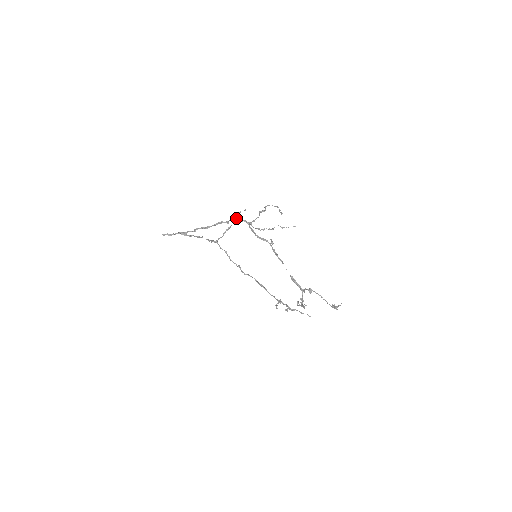
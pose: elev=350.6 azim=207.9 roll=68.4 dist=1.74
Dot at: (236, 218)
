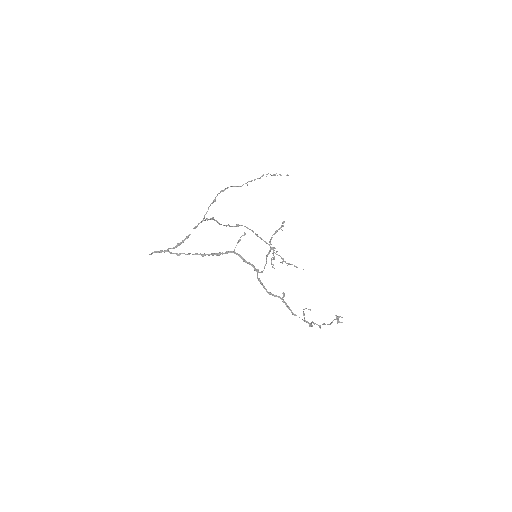
Dot at: (238, 254)
